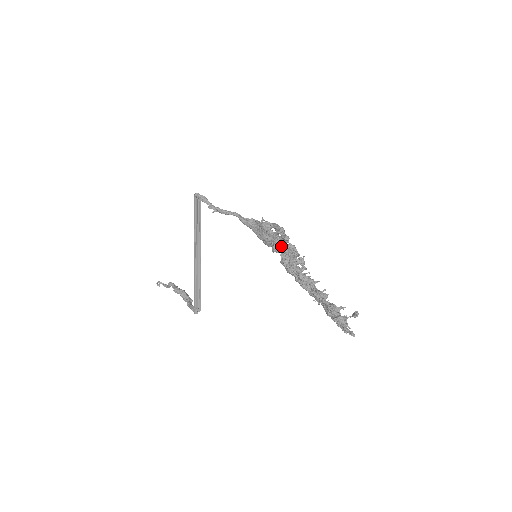
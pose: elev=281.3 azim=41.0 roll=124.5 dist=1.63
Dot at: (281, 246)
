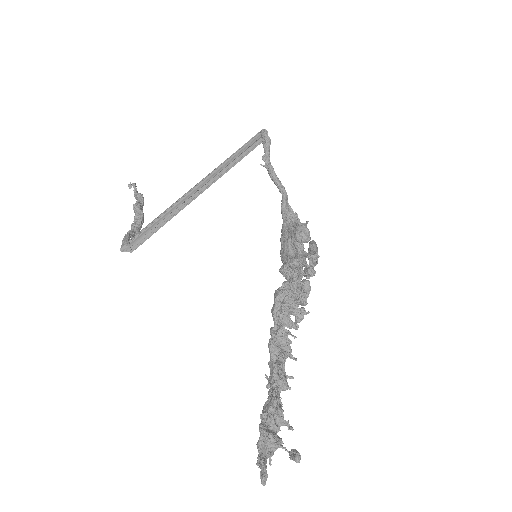
Dot at: (295, 273)
